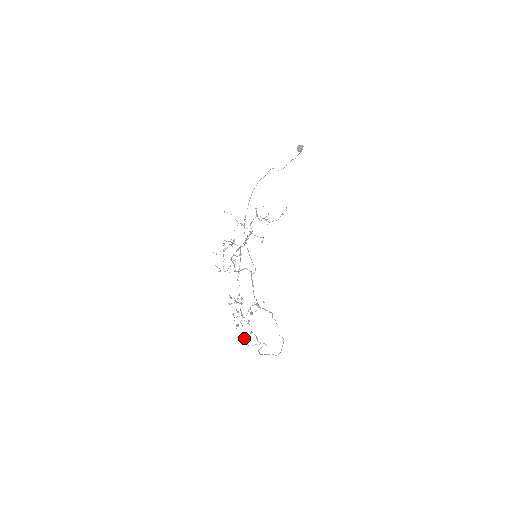
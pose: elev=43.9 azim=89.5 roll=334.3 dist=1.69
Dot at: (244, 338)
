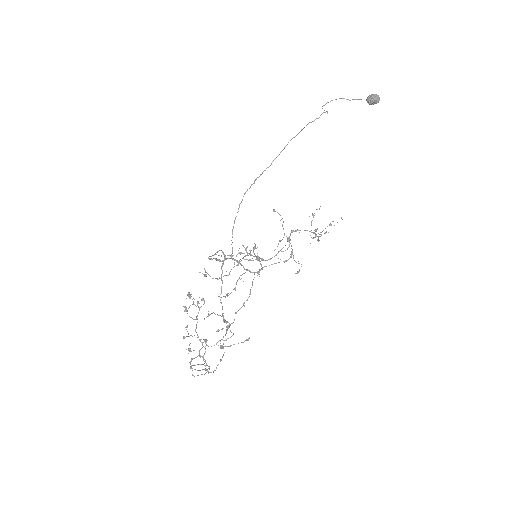
Dot at: occluded
